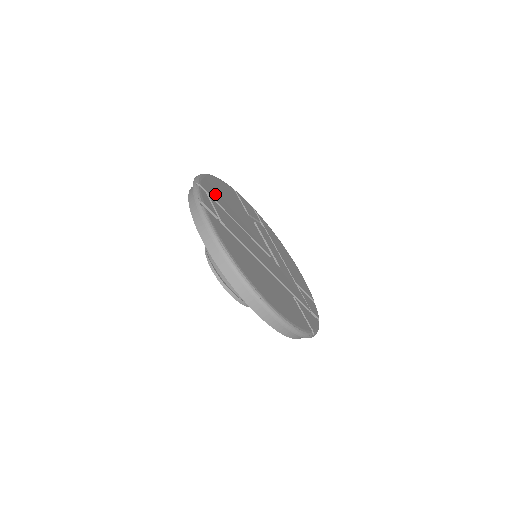
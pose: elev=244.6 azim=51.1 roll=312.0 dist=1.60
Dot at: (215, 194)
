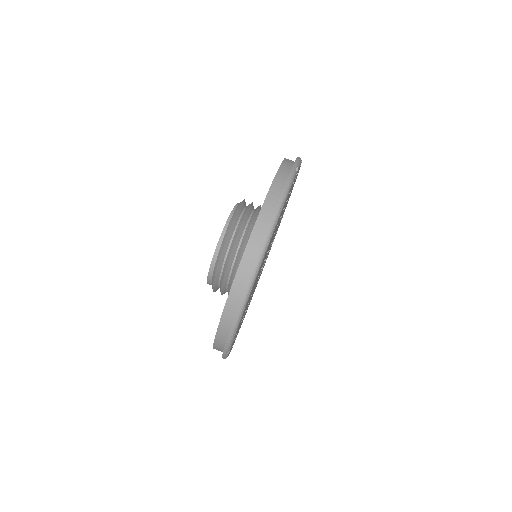
Dot at: occluded
